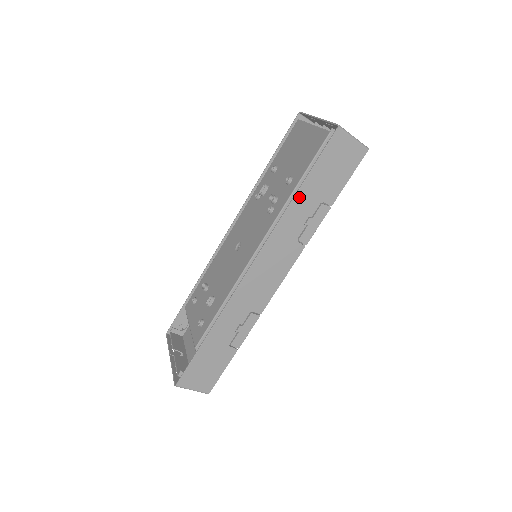
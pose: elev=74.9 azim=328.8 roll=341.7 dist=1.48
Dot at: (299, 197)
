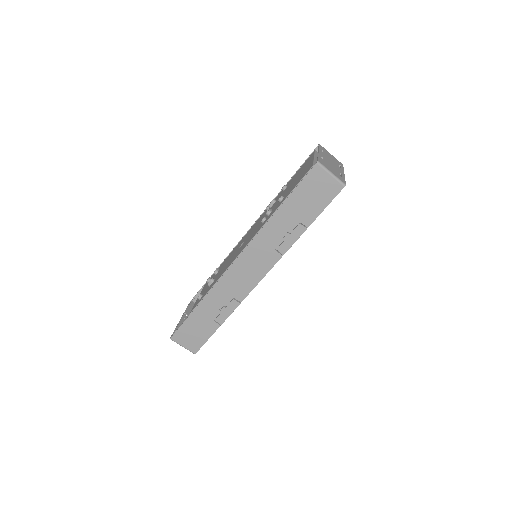
Dot at: (279, 214)
